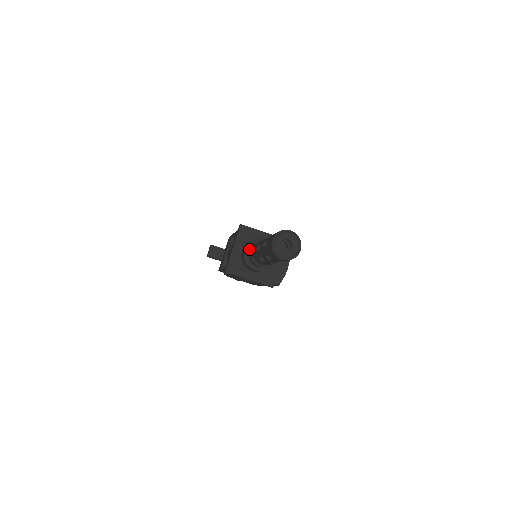
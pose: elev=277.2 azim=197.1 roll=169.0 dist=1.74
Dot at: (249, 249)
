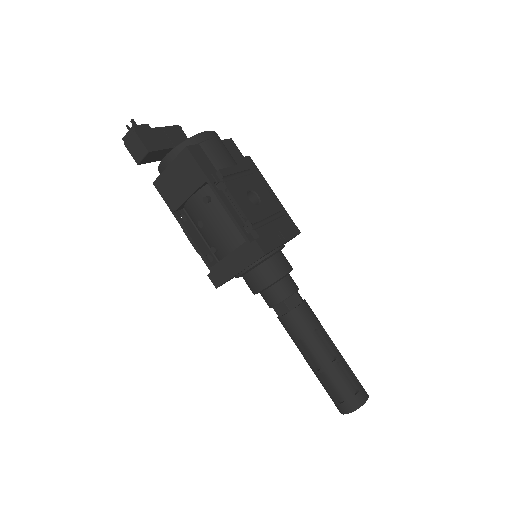
Dot at: (268, 293)
